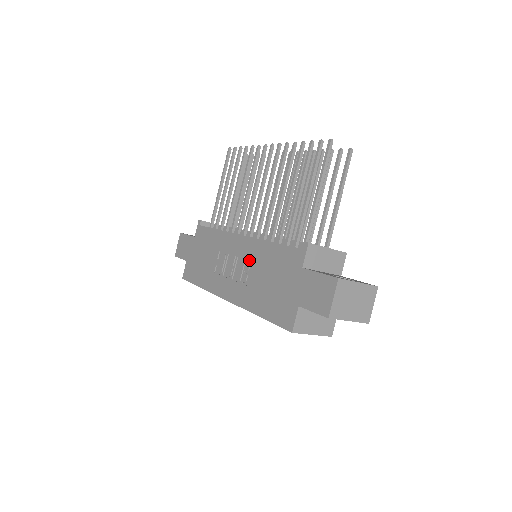
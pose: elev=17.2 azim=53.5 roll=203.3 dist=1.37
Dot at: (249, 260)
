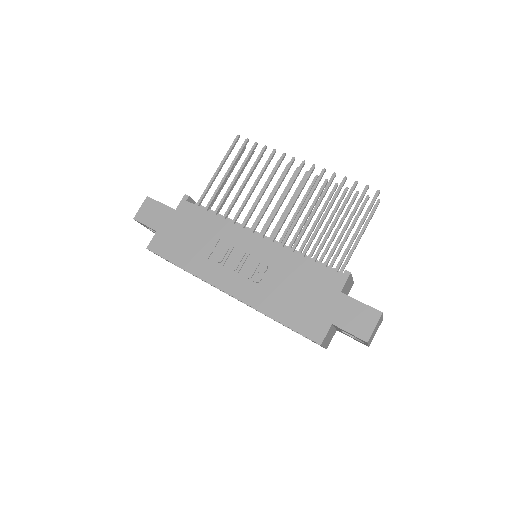
Dot at: (266, 263)
